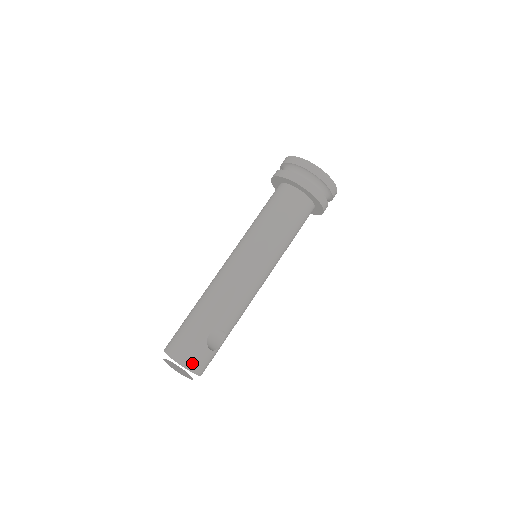
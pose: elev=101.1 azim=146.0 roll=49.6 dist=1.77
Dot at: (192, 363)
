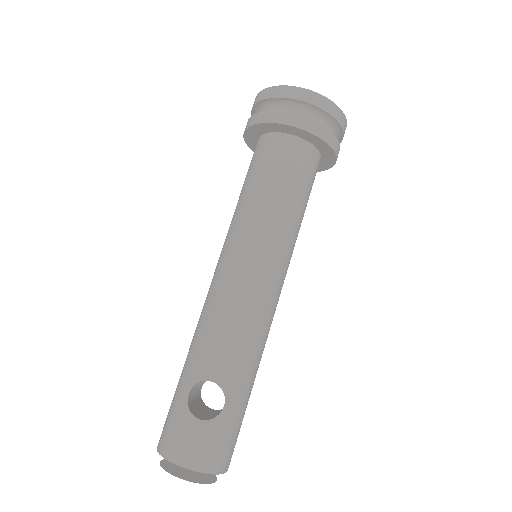
Dot at: (175, 448)
